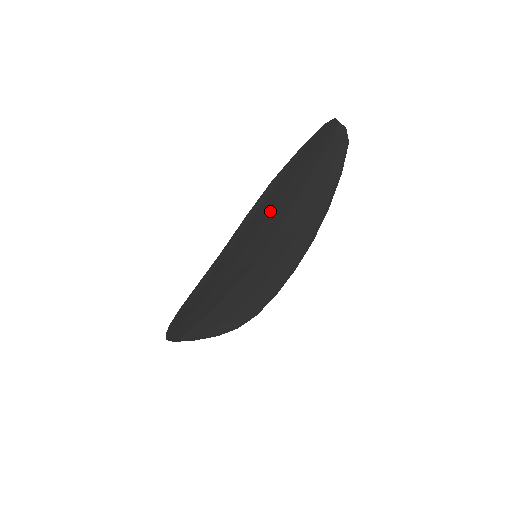
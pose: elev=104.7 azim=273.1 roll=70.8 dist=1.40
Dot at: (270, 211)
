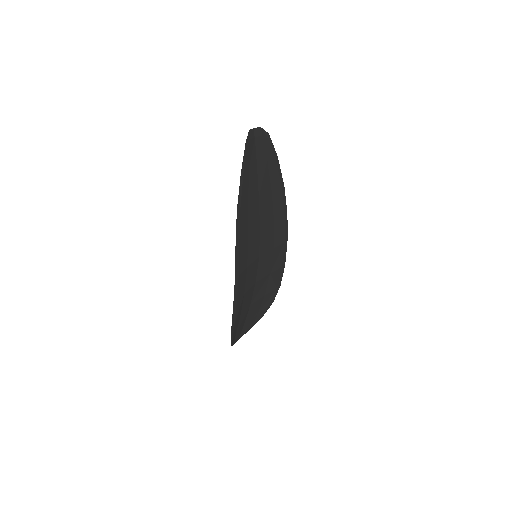
Dot at: (247, 227)
